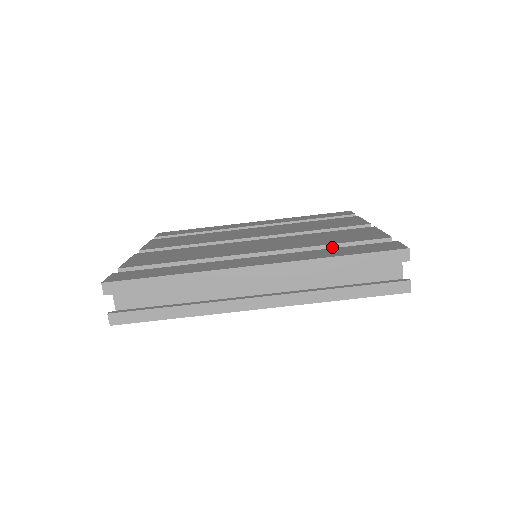
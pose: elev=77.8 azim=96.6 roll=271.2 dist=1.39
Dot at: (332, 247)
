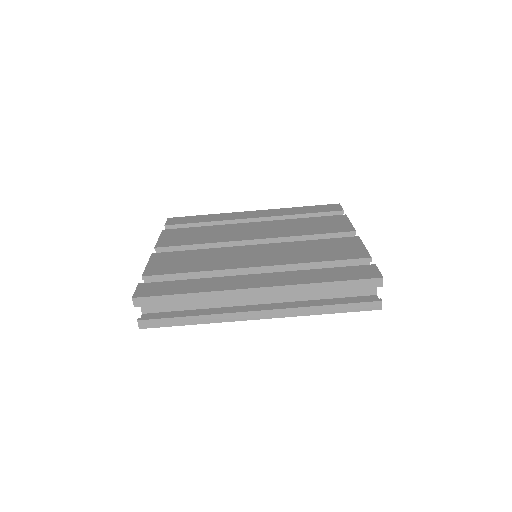
Dot at: (321, 264)
